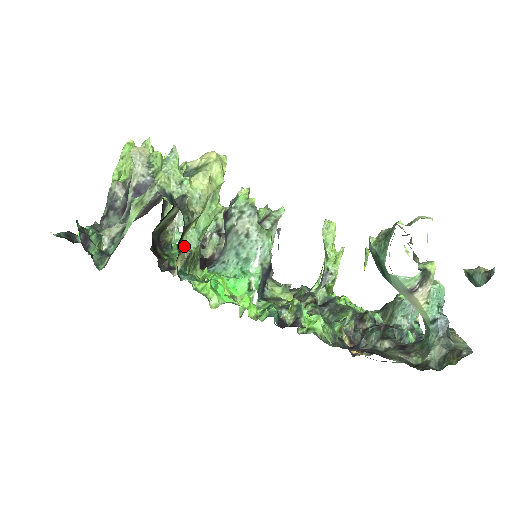
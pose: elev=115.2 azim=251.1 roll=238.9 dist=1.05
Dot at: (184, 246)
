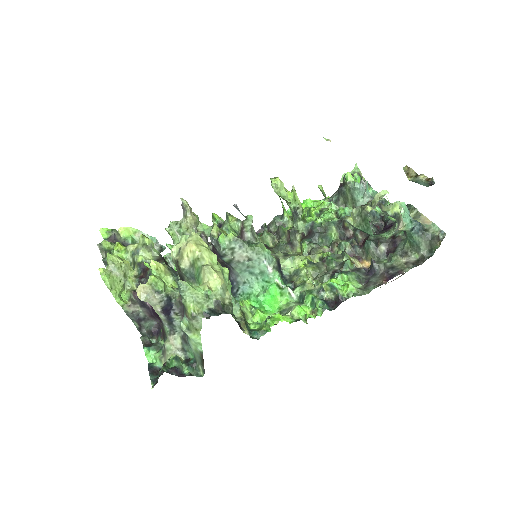
Dot at: occluded
